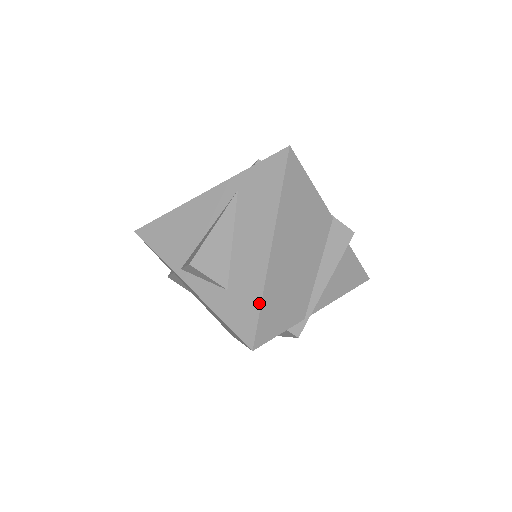
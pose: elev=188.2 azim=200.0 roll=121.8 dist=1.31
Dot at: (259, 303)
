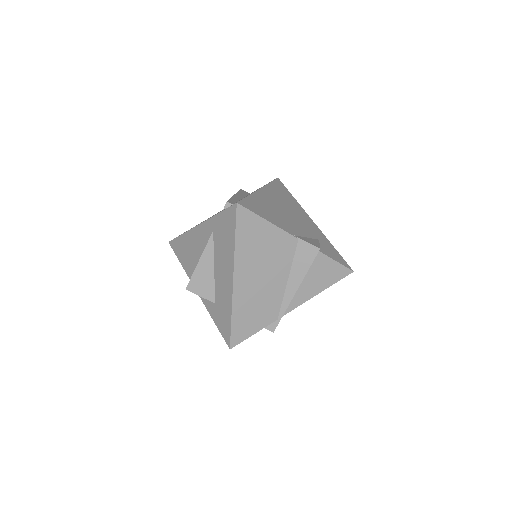
Dot at: (230, 319)
